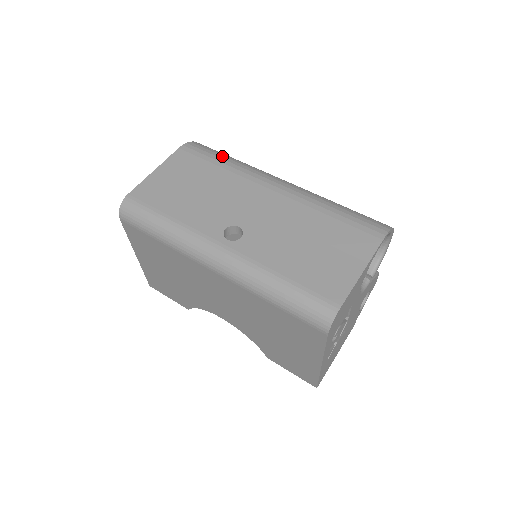
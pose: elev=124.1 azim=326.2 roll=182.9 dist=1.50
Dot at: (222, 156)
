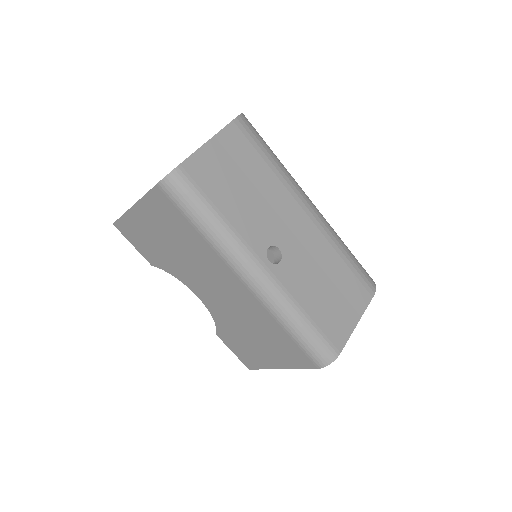
Dot at: (269, 150)
